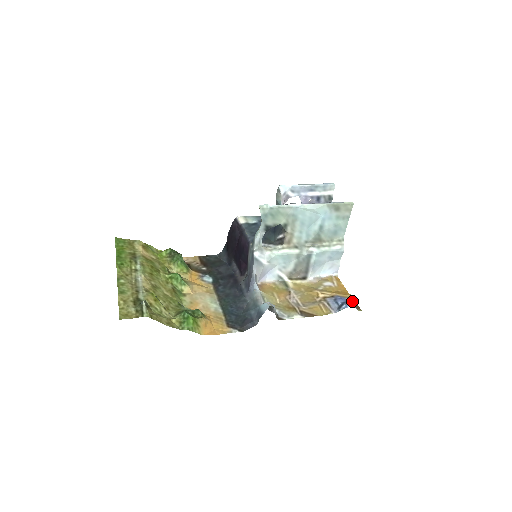
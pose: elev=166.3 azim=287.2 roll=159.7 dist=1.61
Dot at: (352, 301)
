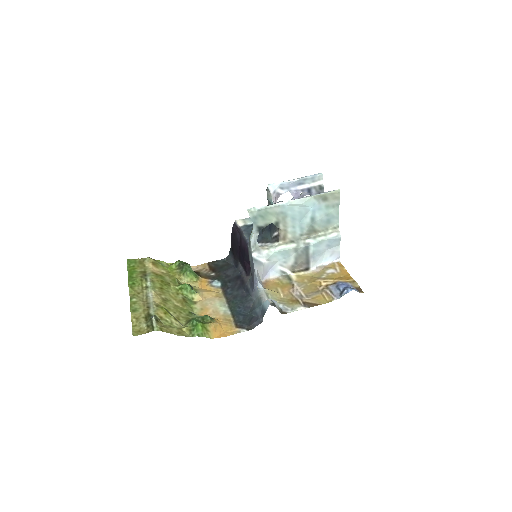
Dot at: (354, 285)
